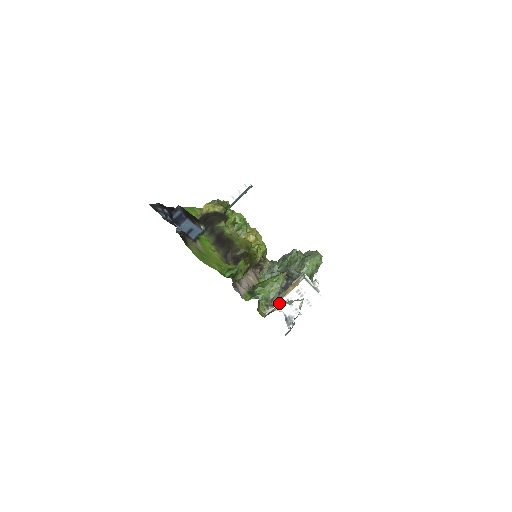
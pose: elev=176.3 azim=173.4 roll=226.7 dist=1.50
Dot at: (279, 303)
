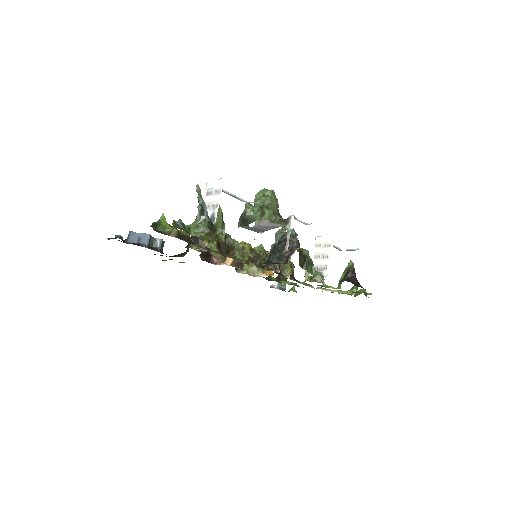
Dot at: occluded
